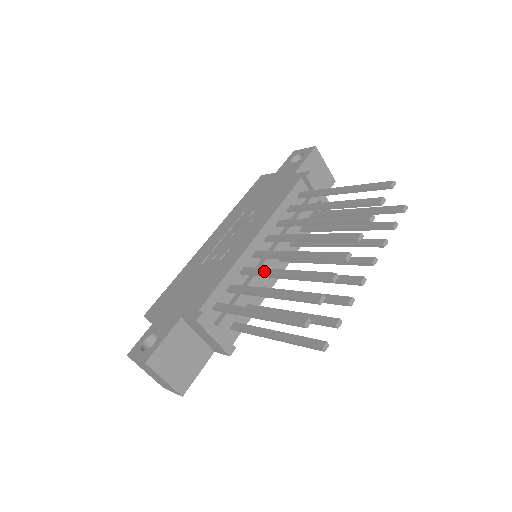
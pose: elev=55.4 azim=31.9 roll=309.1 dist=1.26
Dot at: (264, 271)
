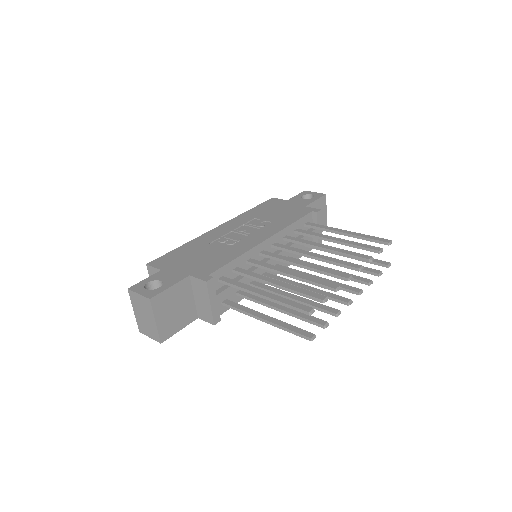
Dot at: (271, 266)
